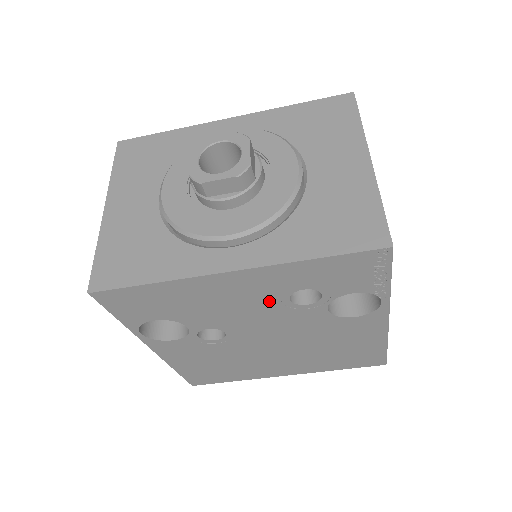
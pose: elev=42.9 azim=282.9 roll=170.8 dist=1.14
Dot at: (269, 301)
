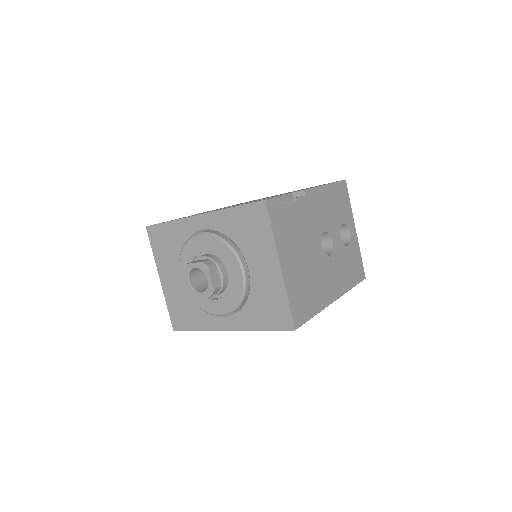
Dot at: occluded
